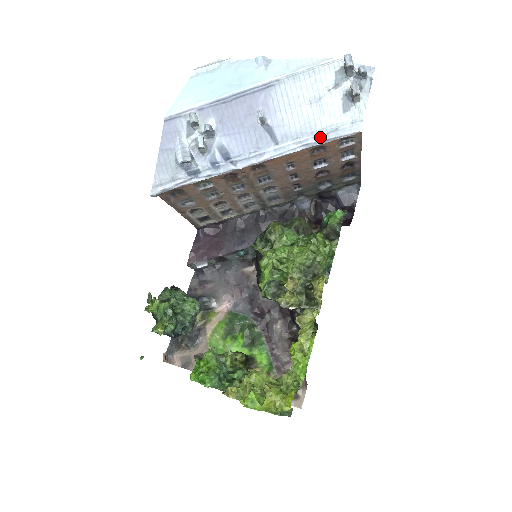
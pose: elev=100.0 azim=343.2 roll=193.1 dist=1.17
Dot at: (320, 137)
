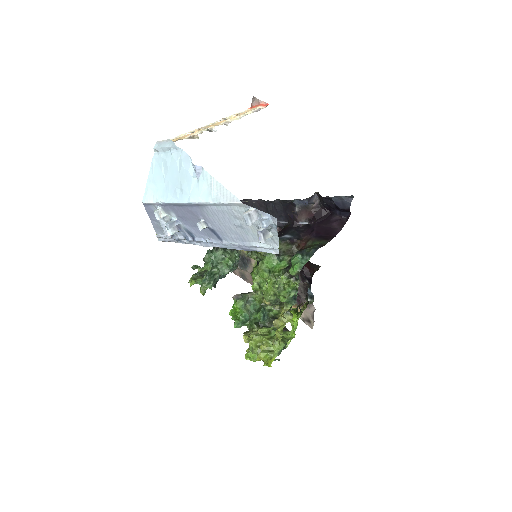
Dot at: (250, 247)
